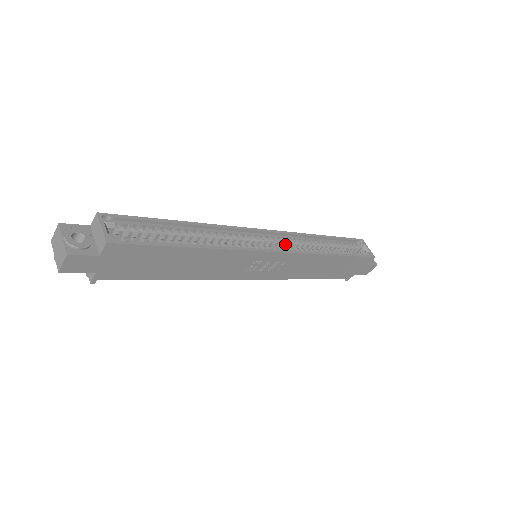
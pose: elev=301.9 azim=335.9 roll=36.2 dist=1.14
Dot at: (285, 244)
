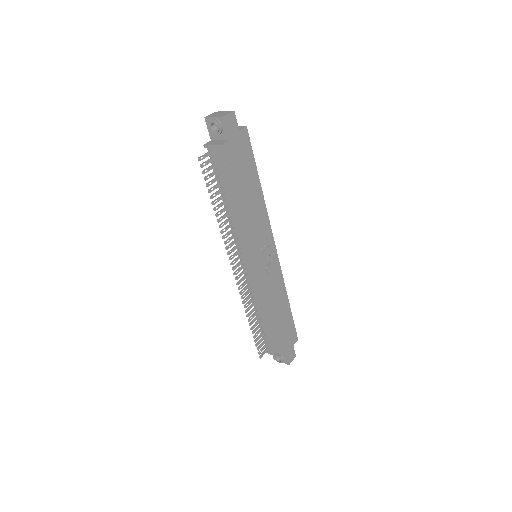
Dot at: occluded
